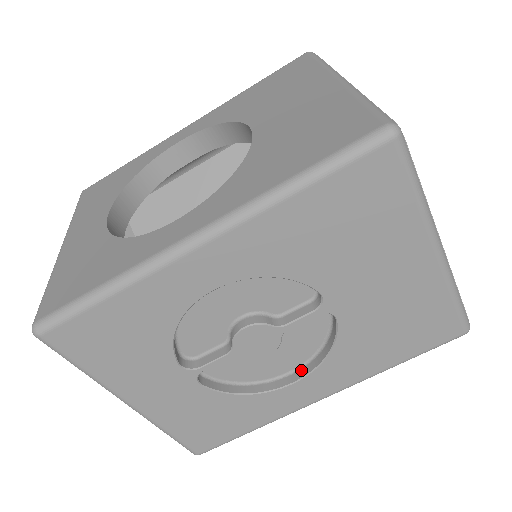
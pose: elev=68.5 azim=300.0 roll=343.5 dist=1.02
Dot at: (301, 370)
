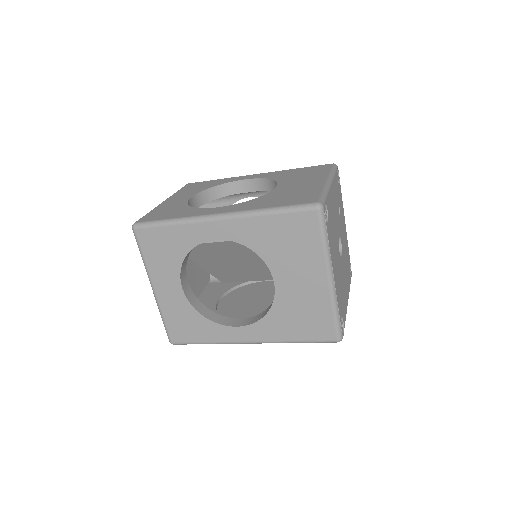
Dot at: occluded
